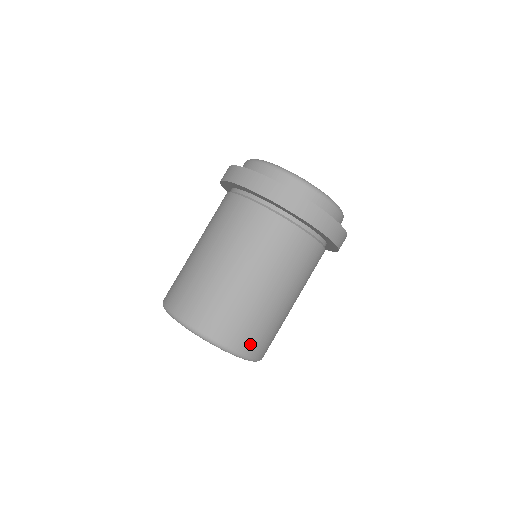
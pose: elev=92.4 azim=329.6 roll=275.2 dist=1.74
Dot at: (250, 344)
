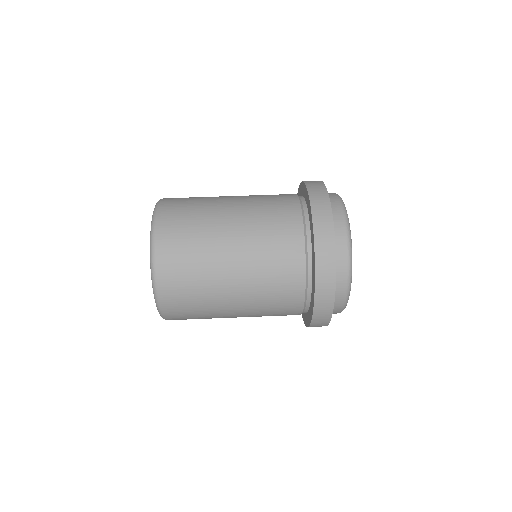
Dot at: (170, 217)
